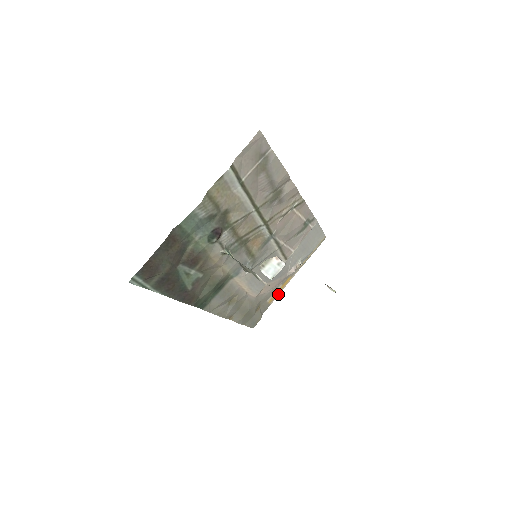
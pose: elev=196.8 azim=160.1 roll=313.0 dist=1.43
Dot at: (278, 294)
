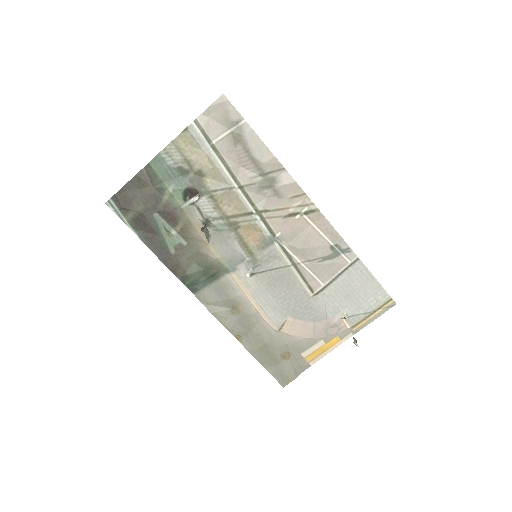
Dot at: (322, 356)
